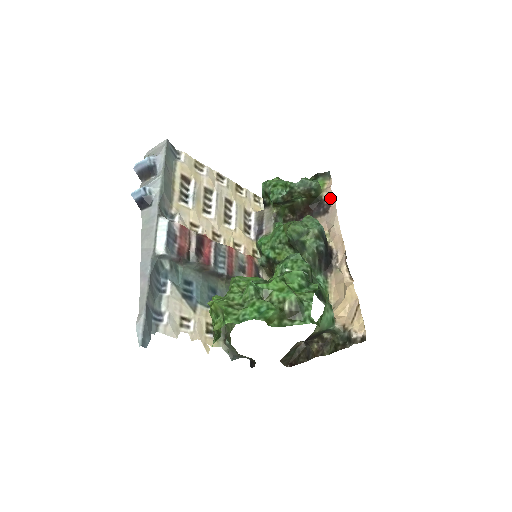
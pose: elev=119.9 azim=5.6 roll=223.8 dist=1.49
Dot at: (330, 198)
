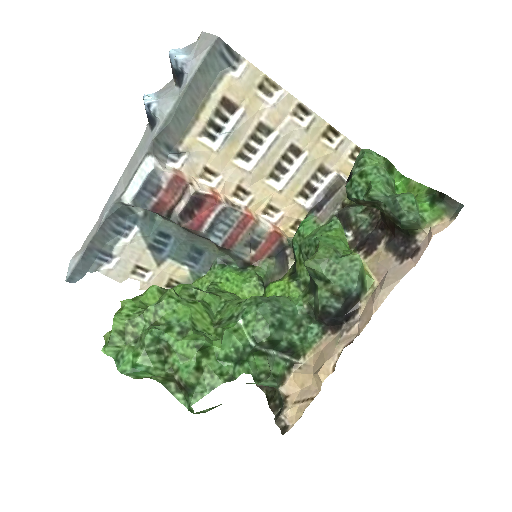
Dot at: (421, 248)
